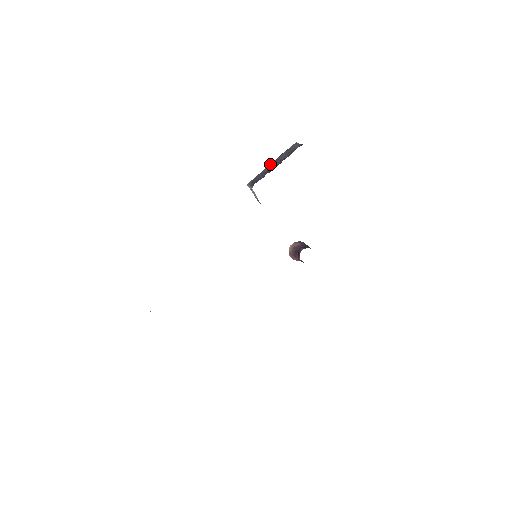
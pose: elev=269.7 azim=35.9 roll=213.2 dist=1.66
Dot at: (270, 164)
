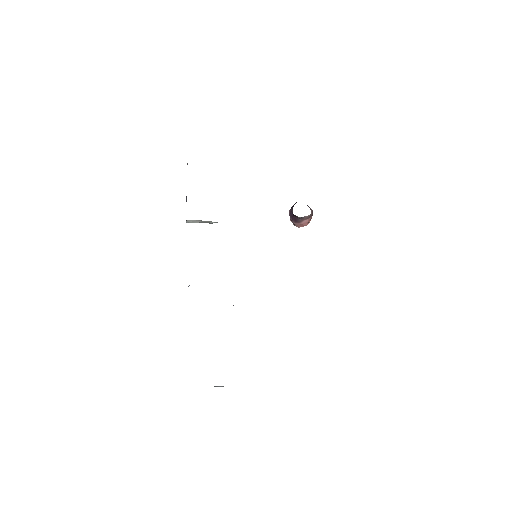
Dot at: occluded
